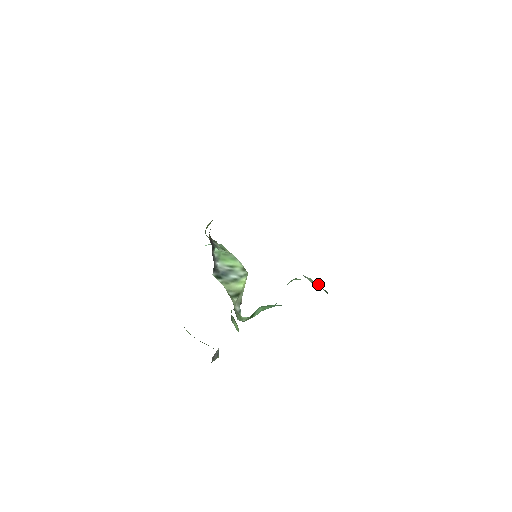
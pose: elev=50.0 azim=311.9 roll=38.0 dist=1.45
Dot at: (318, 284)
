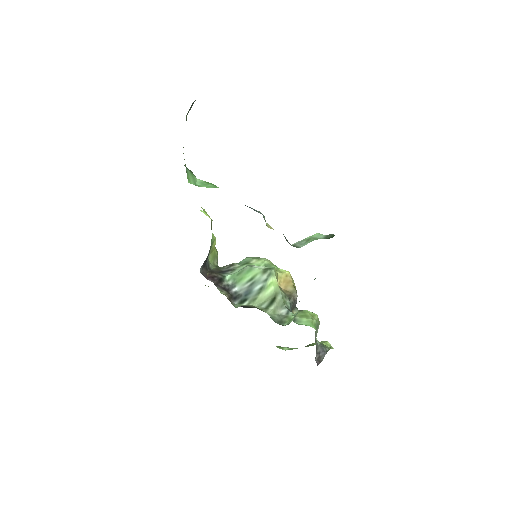
Dot at: (314, 239)
